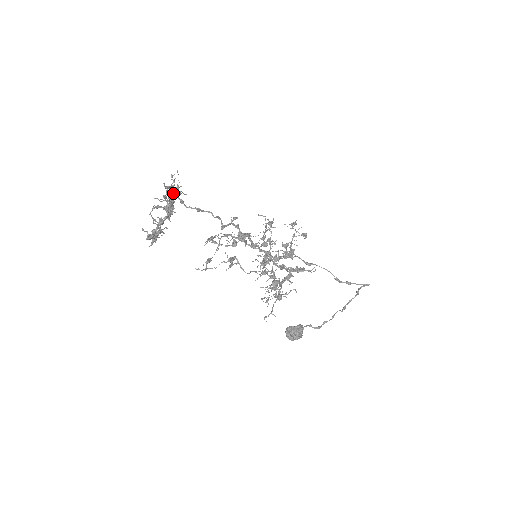
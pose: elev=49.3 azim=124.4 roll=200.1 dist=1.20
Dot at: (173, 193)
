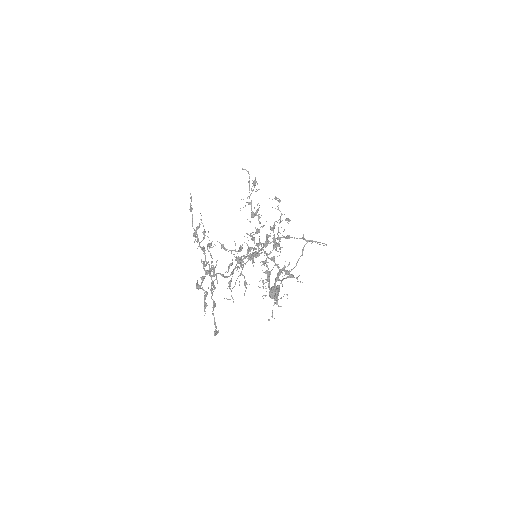
Dot at: (203, 239)
